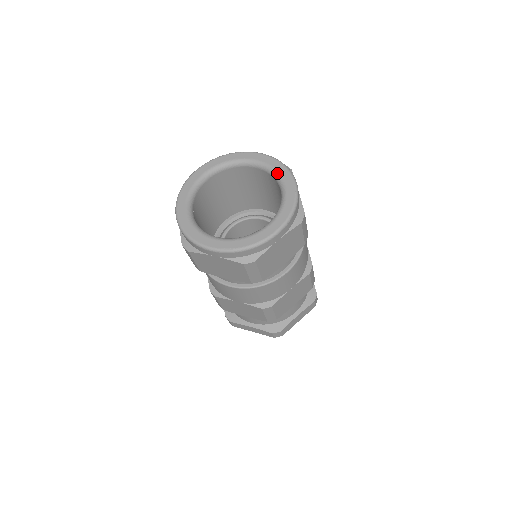
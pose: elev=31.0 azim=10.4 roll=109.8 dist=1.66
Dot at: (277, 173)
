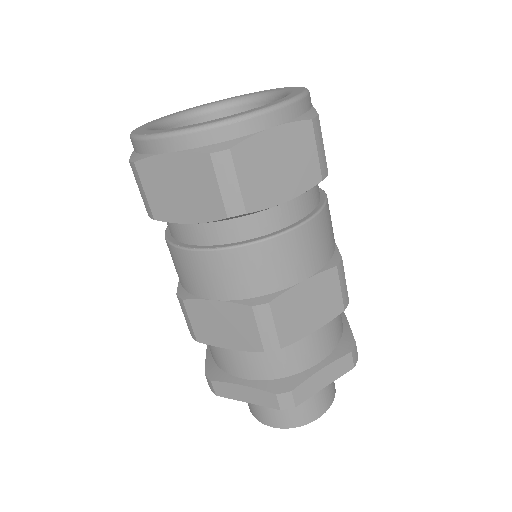
Dot at: (231, 99)
